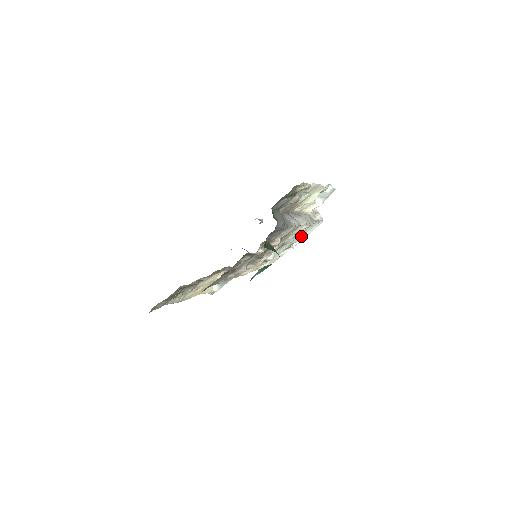
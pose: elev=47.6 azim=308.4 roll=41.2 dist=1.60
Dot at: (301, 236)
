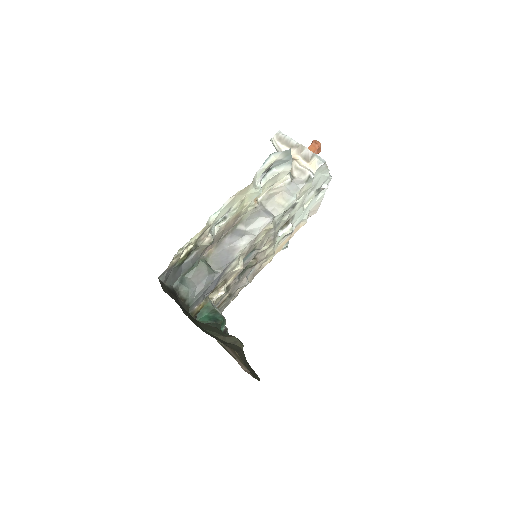
Dot at: (317, 183)
